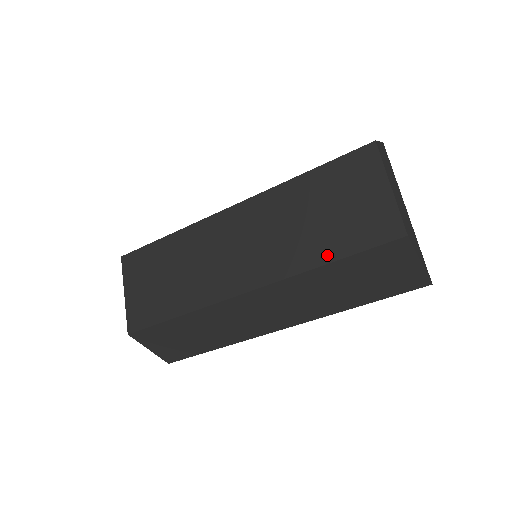
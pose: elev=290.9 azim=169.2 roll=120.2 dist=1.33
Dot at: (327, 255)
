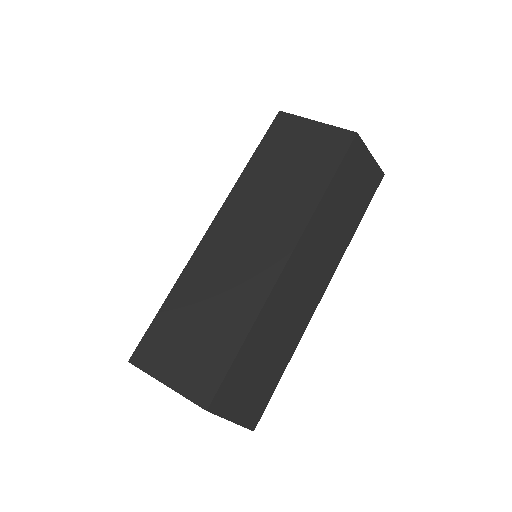
Dot at: (321, 184)
